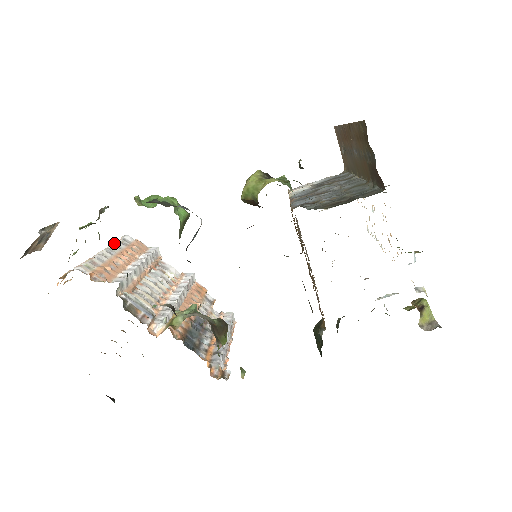
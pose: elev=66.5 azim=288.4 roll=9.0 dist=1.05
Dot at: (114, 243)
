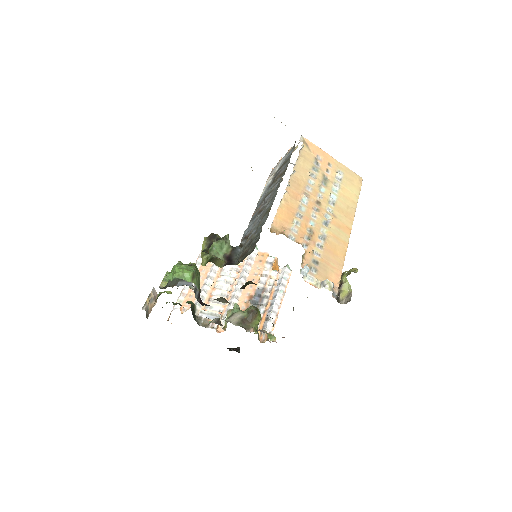
Dot at: (196, 261)
